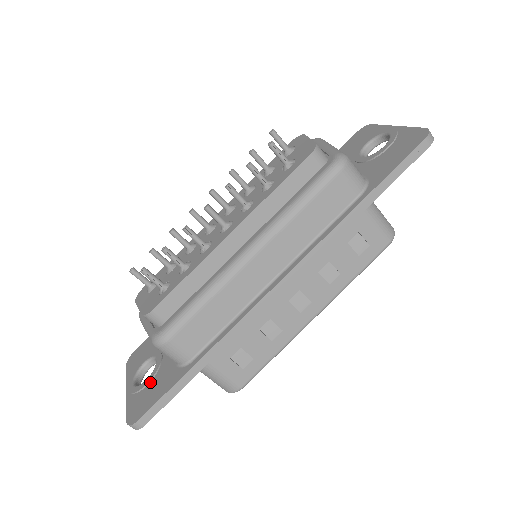
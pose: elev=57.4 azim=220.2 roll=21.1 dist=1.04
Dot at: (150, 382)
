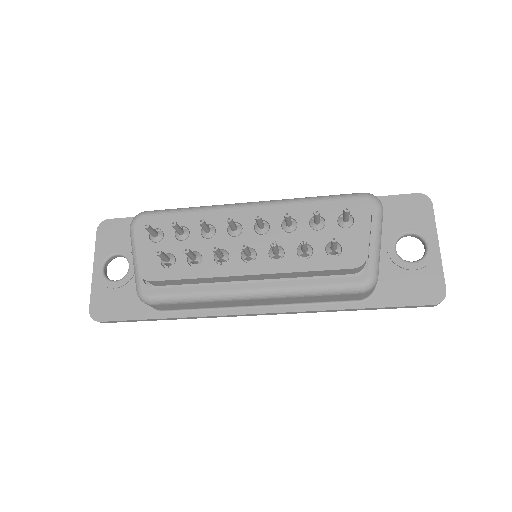
Dot at: (118, 288)
